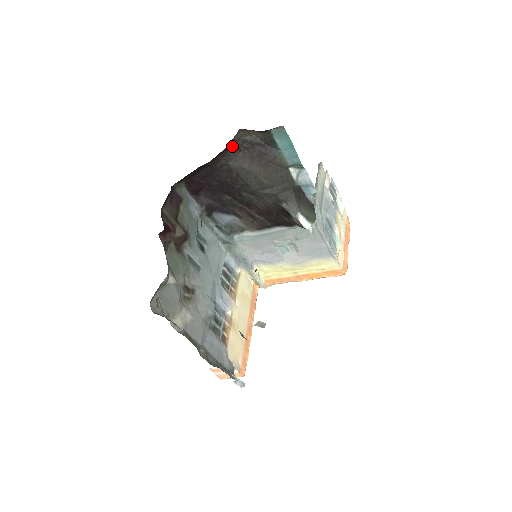
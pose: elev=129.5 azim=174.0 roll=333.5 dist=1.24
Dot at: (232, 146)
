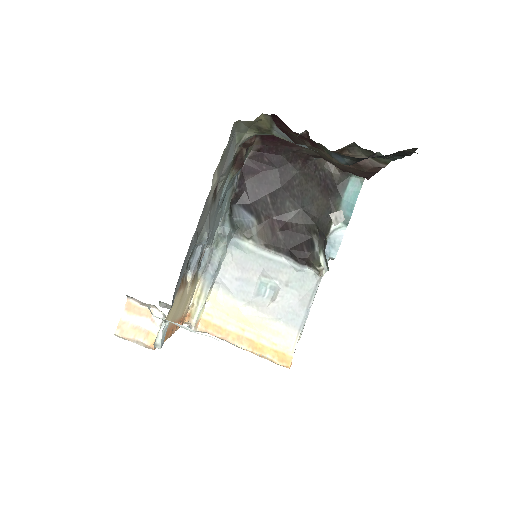
Dot at: (314, 163)
